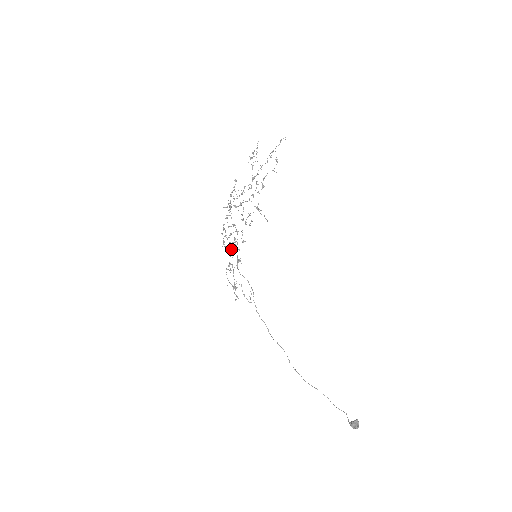
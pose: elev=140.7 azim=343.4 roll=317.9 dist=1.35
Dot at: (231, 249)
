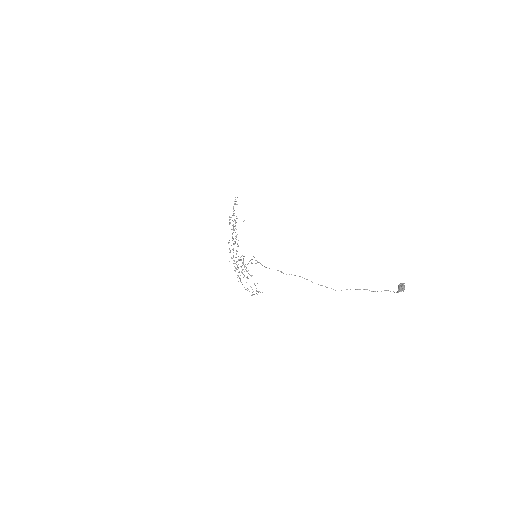
Dot at: (242, 272)
